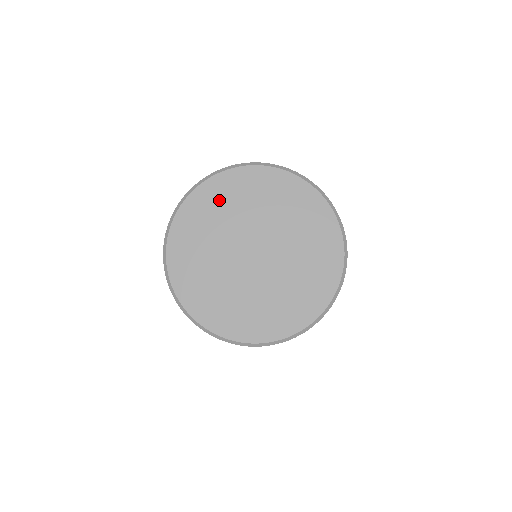
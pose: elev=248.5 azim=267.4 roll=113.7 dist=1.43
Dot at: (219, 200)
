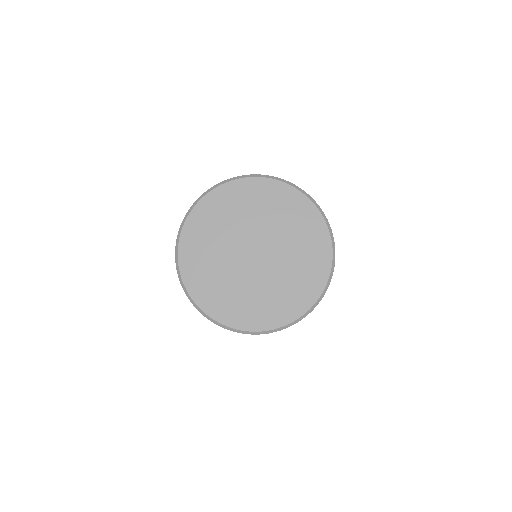
Dot at: (223, 207)
